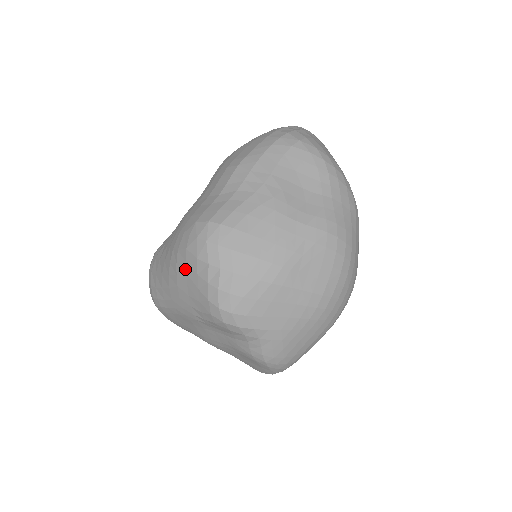
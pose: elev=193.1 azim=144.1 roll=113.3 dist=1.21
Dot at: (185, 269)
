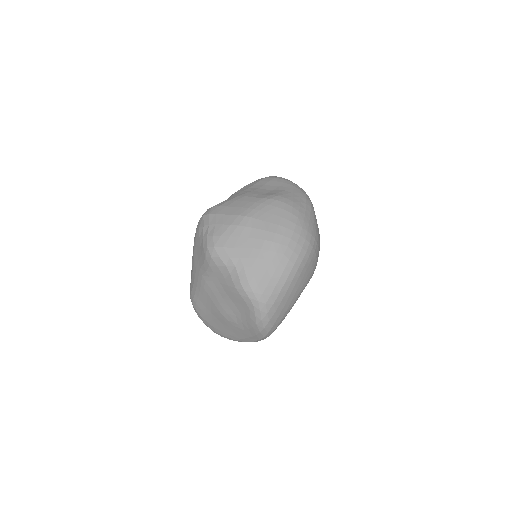
Dot at: (196, 242)
